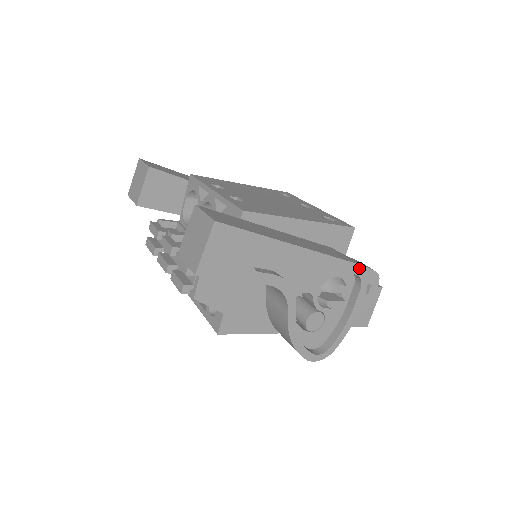
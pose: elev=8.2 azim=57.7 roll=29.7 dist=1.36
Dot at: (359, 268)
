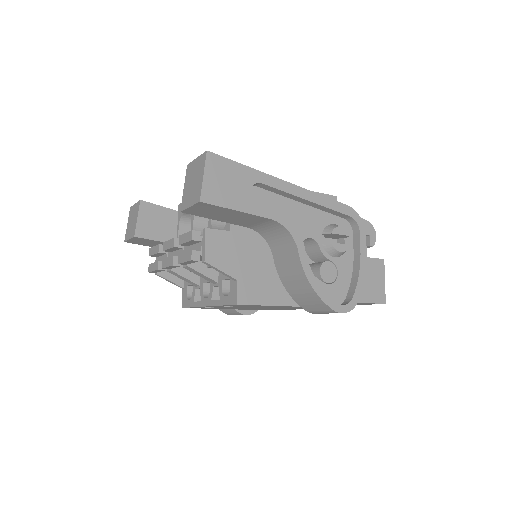
Dot at: (351, 210)
